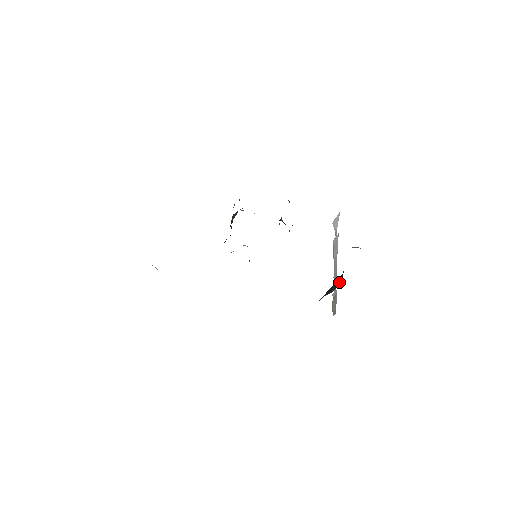
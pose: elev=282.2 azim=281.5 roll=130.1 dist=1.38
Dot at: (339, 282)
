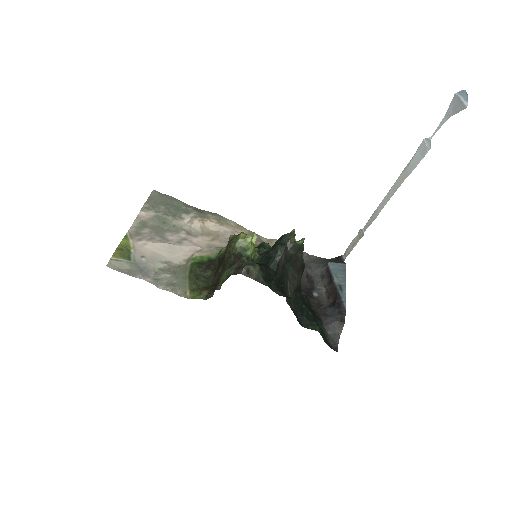
Dot at: (331, 296)
